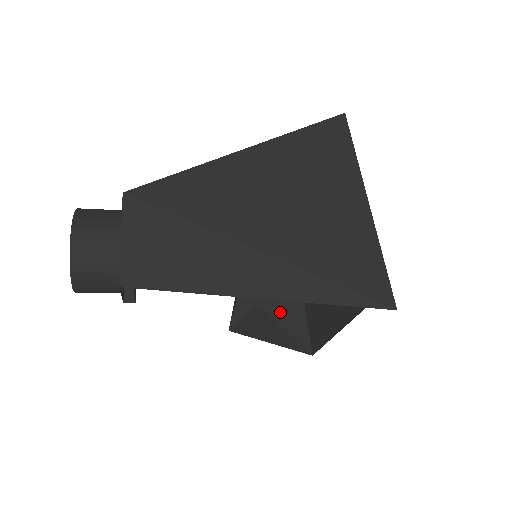
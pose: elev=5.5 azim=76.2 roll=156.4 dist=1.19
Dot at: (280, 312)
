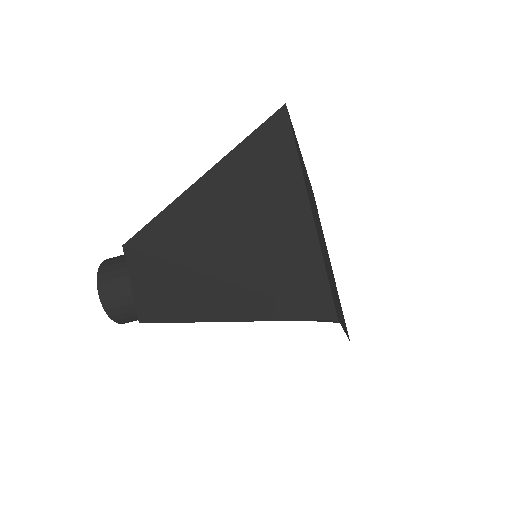
Dot at: occluded
